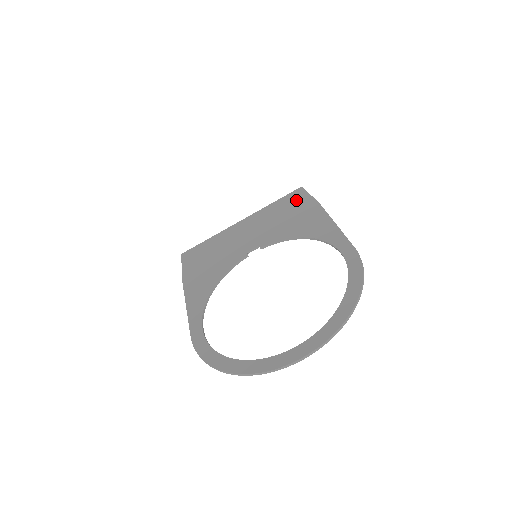
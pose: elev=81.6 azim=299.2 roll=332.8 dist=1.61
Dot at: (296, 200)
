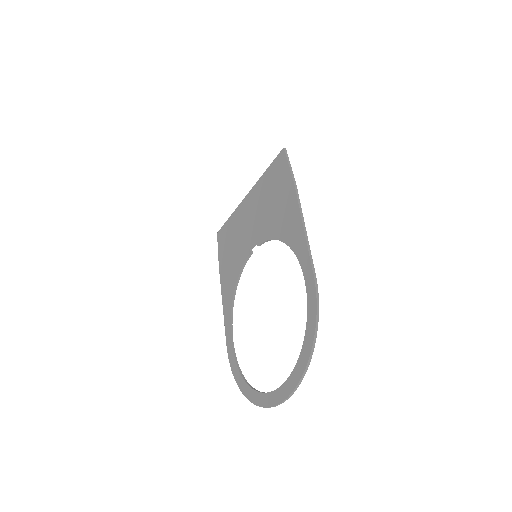
Dot at: (279, 173)
